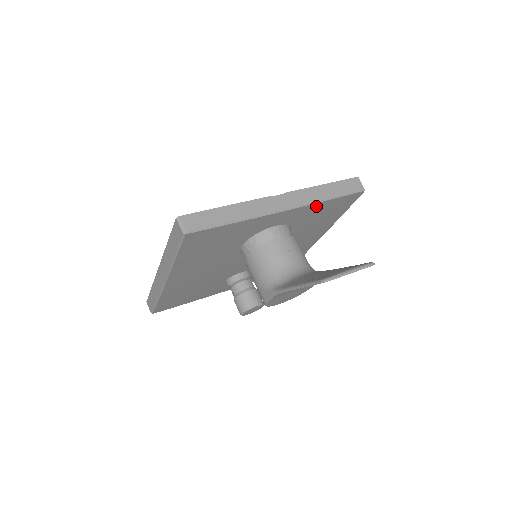
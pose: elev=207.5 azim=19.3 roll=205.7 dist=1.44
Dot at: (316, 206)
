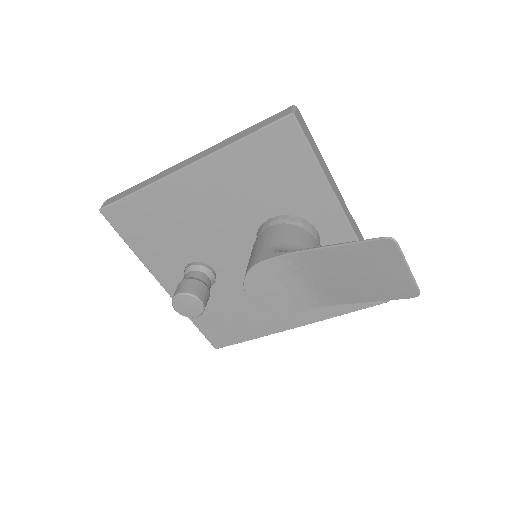
Dot at: occluded
